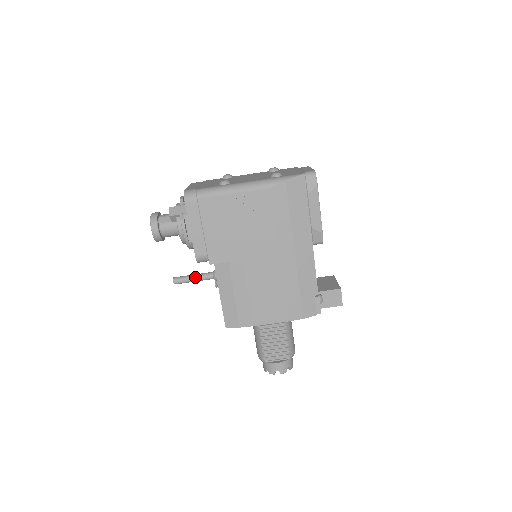
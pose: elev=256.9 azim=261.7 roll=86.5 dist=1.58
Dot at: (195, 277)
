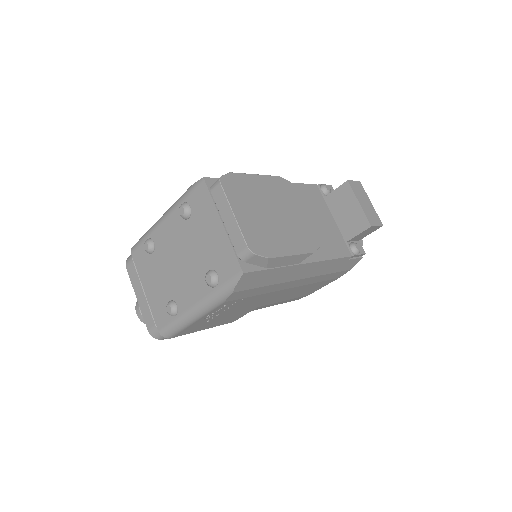
Dot at: occluded
